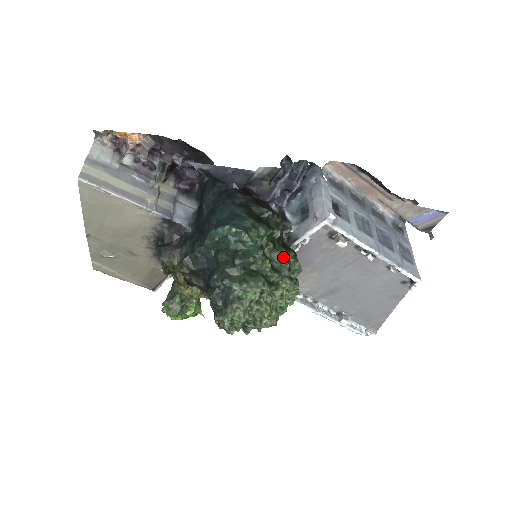
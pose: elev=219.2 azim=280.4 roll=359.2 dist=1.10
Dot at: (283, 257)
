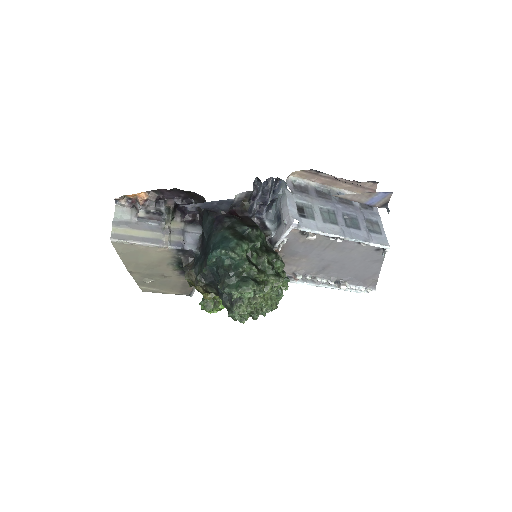
Dot at: (265, 261)
